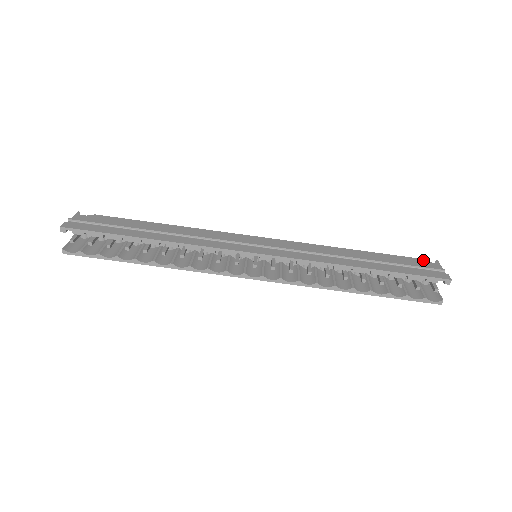
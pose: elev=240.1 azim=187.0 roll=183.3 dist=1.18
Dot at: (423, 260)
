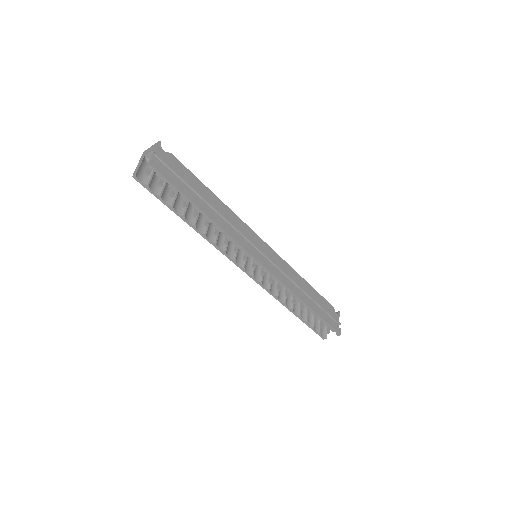
Dot at: (334, 309)
